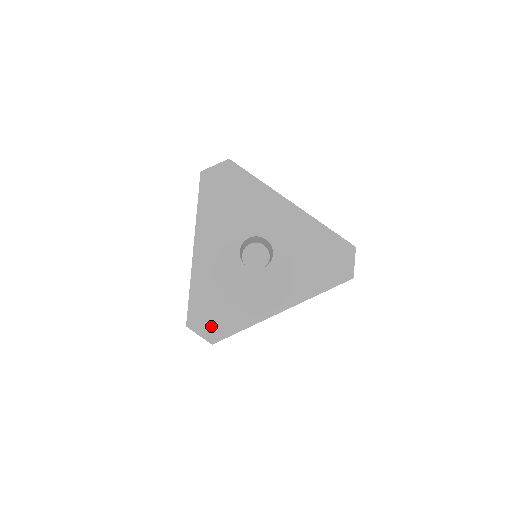
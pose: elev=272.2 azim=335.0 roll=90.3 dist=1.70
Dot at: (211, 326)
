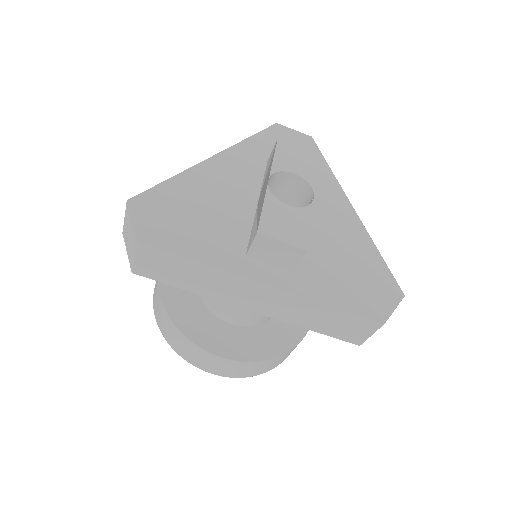
Dot at: (158, 225)
